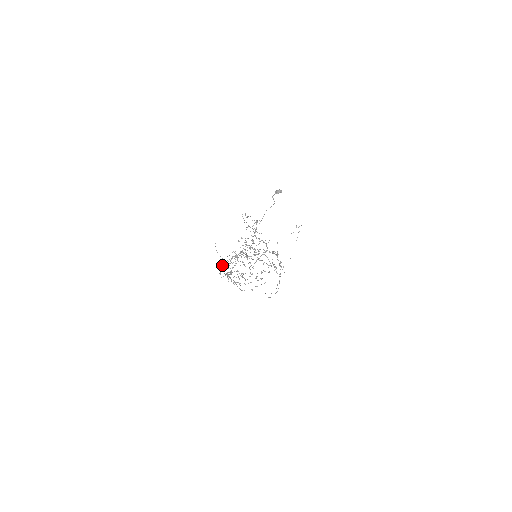
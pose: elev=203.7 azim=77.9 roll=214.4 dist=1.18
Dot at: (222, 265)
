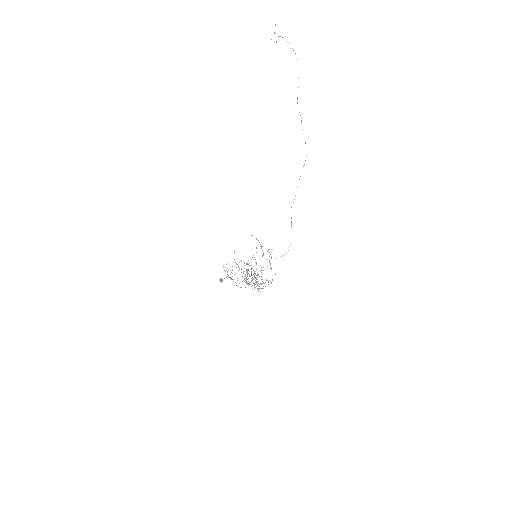
Dot at: occluded
